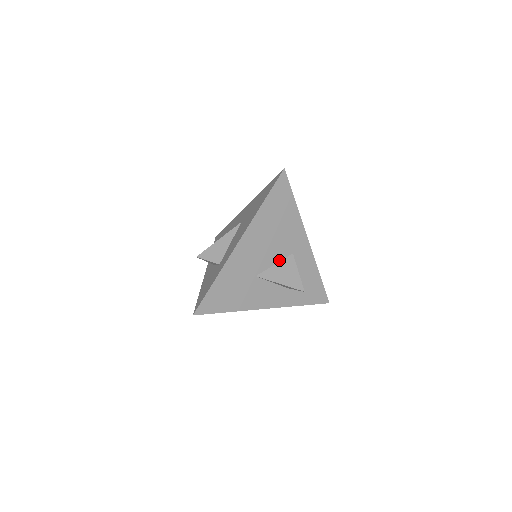
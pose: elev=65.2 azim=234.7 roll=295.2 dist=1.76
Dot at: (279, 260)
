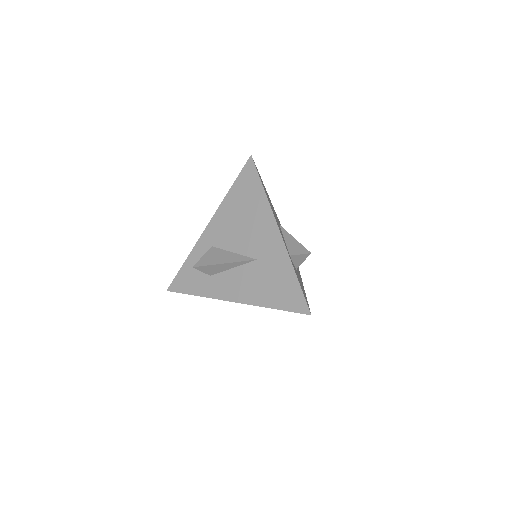
Dot at: occluded
